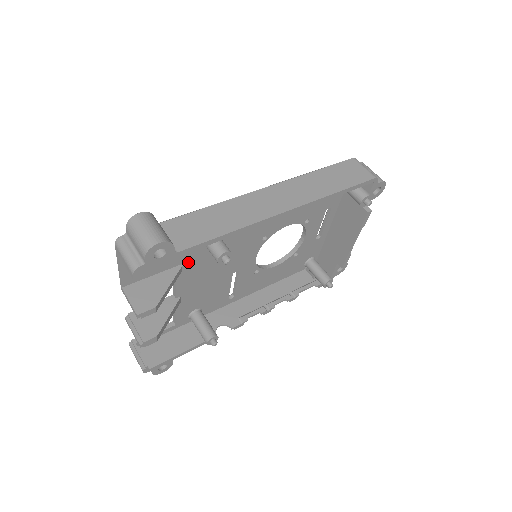
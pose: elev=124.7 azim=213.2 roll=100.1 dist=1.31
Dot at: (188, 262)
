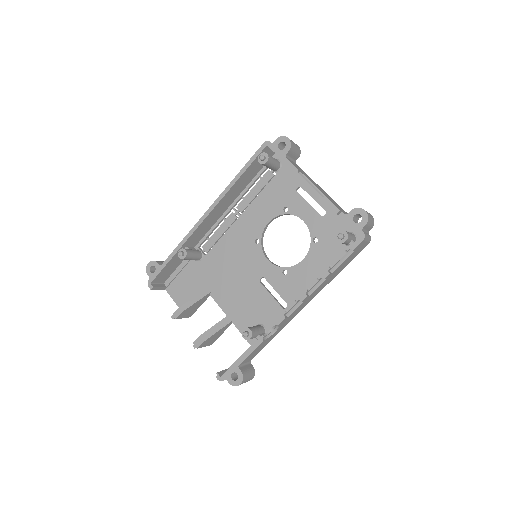
Dot at: (212, 283)
